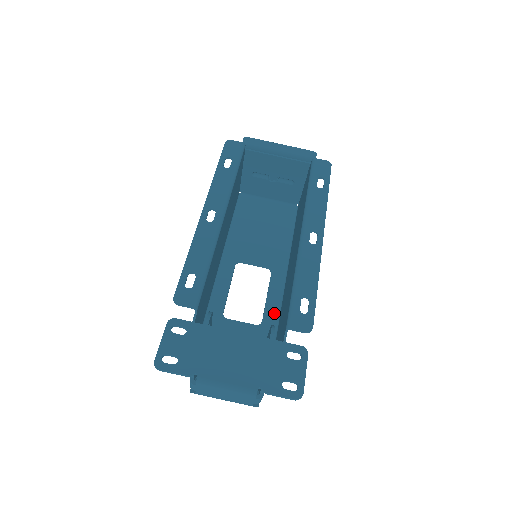
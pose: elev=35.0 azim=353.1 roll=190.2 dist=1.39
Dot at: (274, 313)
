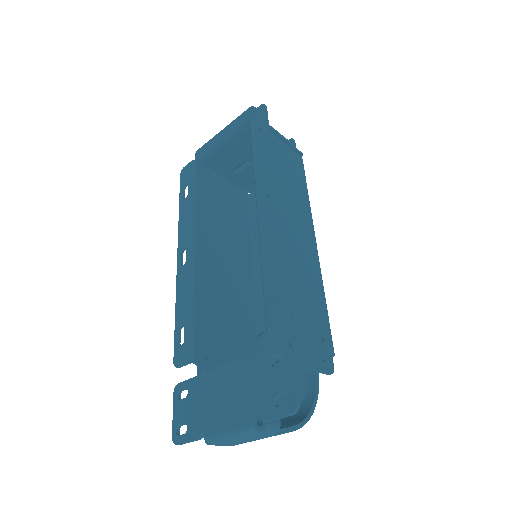
Dot at: occluded
